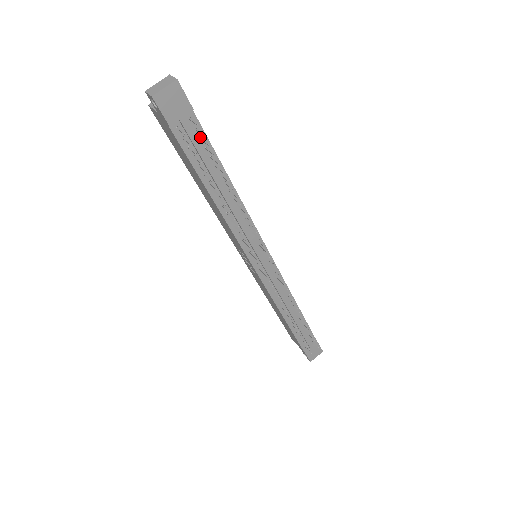
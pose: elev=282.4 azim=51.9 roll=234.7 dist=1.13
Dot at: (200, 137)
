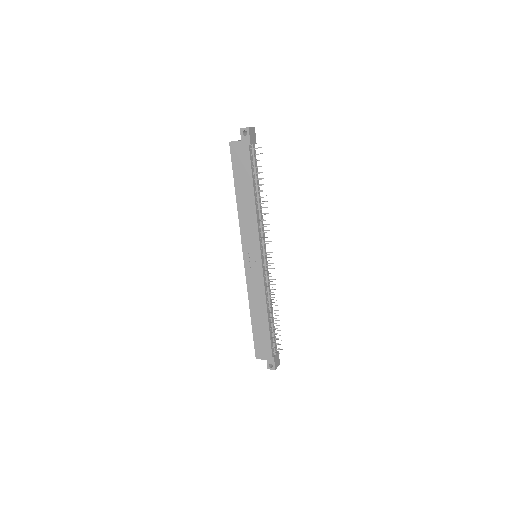
Dot at: (255, 159)
